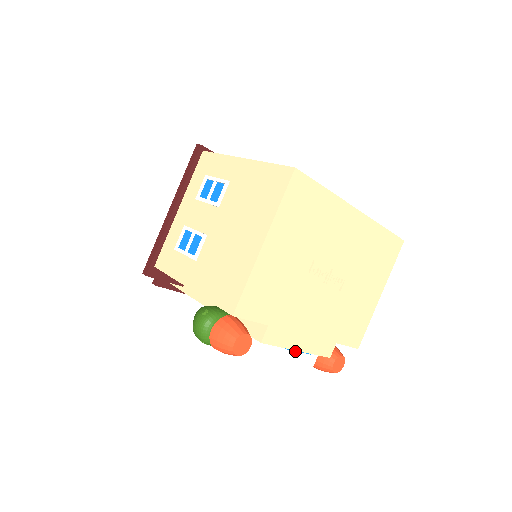
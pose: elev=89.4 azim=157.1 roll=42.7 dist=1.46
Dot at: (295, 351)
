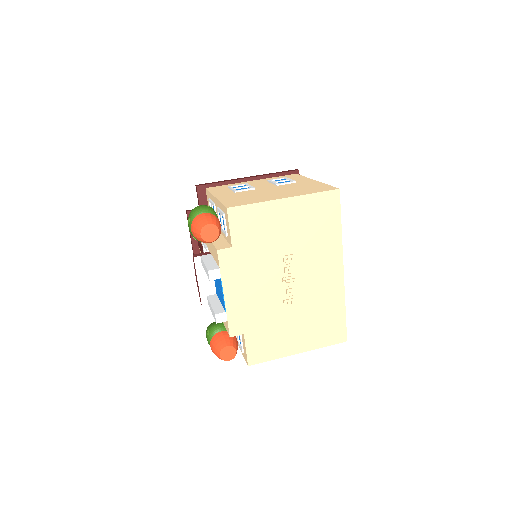
Dot at: (218, 306)
